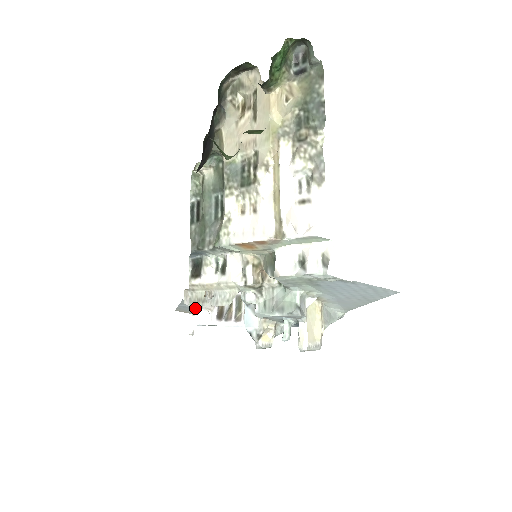
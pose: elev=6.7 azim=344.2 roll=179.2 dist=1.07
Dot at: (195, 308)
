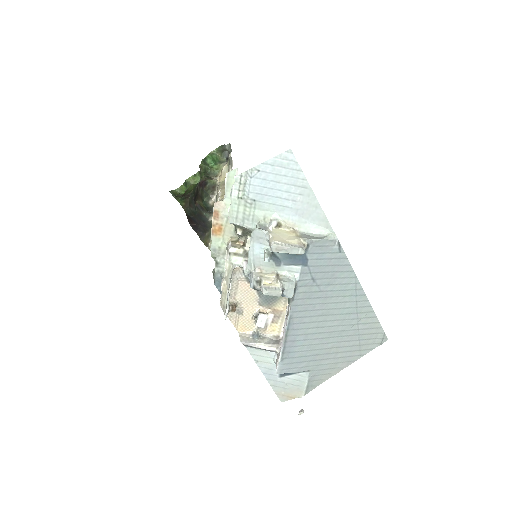
Dot at: occluded
